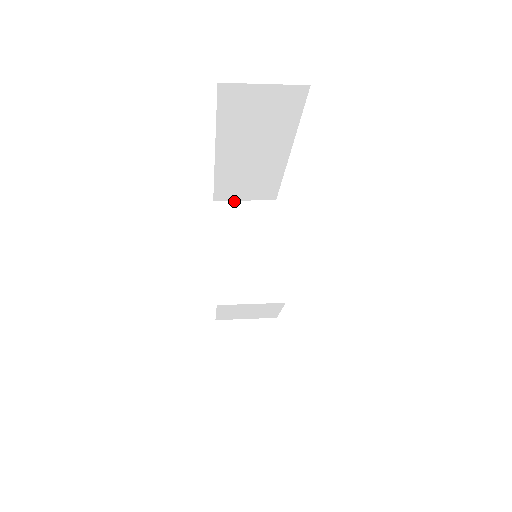
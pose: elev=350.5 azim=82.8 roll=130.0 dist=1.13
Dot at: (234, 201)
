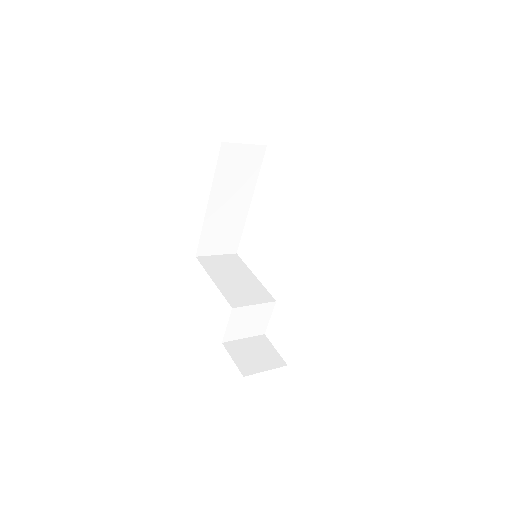
Dot at: (210, 256)
